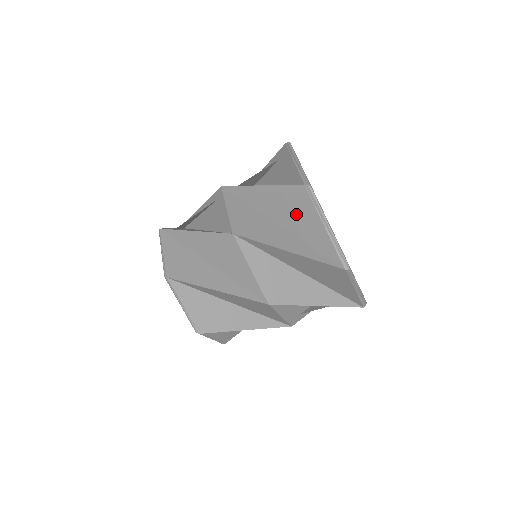
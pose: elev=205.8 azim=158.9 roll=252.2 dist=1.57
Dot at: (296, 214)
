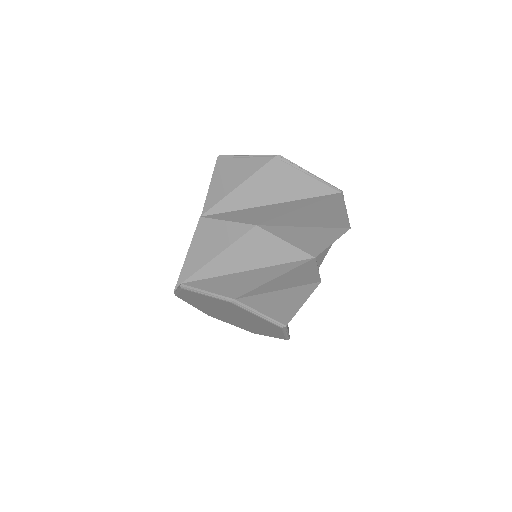
Dot at: (280, 184)
